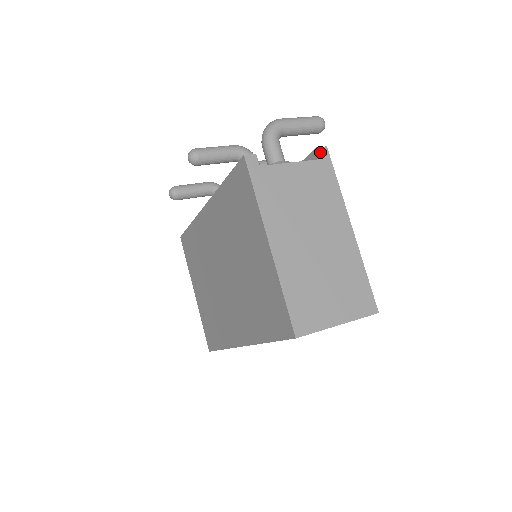
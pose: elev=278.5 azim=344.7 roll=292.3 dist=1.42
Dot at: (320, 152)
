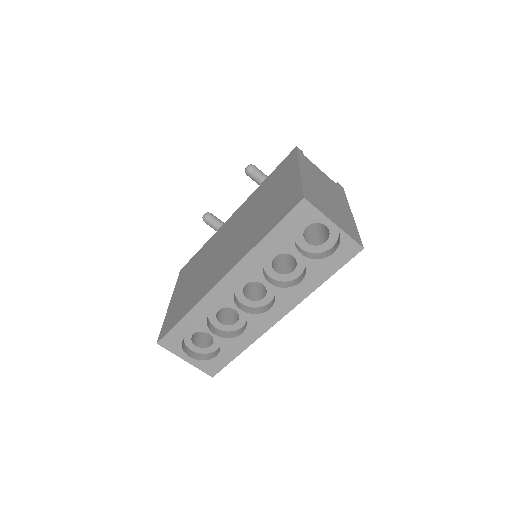
Dot at: (339, 185)
